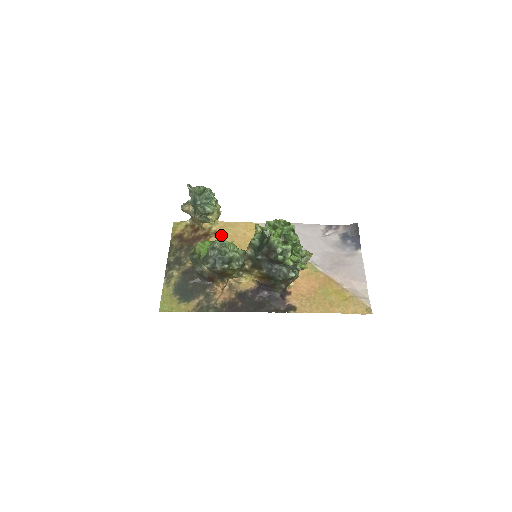
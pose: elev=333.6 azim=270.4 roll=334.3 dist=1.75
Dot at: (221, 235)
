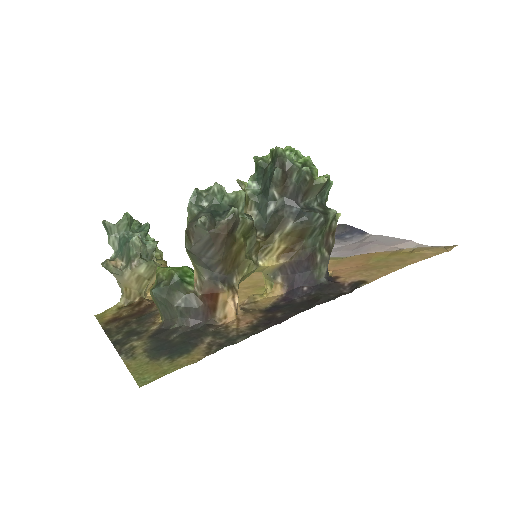
Dot at: occluded
